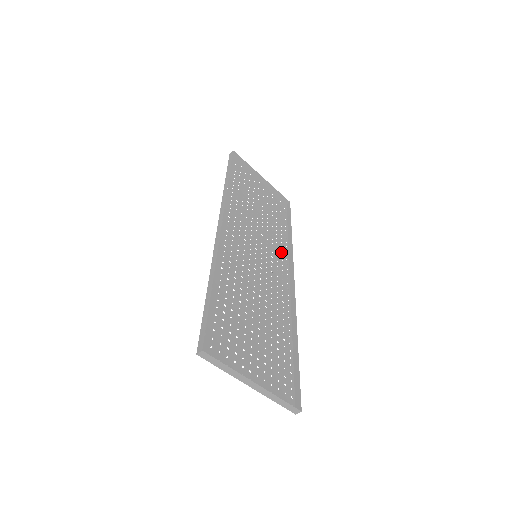
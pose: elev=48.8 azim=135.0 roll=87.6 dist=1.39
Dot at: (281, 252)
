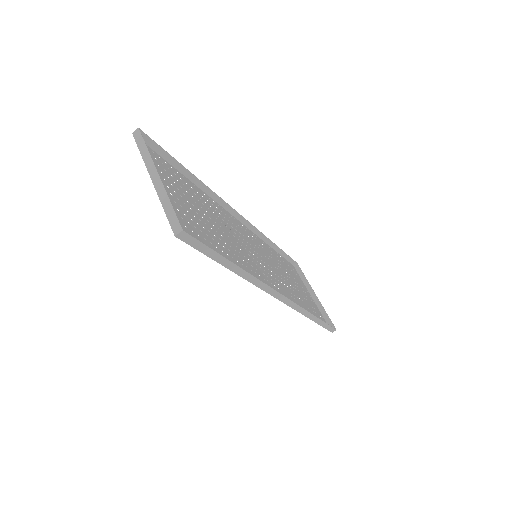
Dot at: occluded
